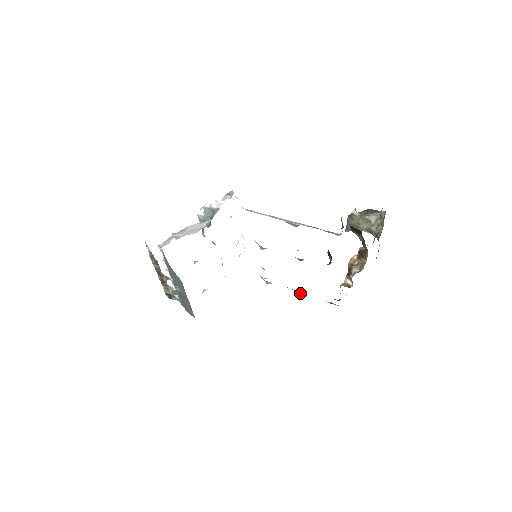
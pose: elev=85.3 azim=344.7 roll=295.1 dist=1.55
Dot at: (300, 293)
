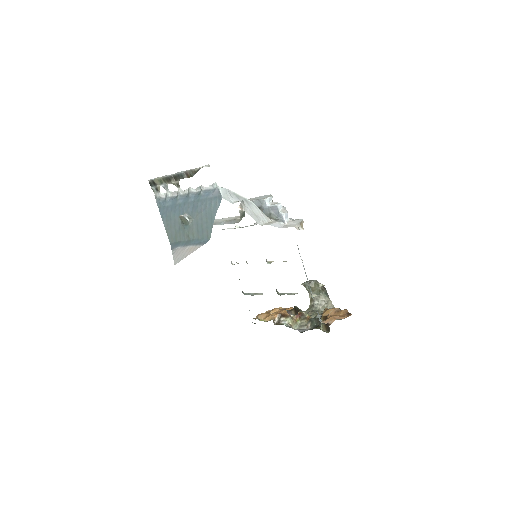
Dot at: occluded
